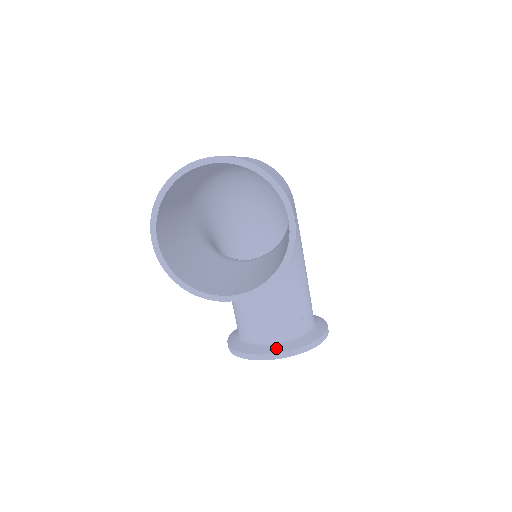
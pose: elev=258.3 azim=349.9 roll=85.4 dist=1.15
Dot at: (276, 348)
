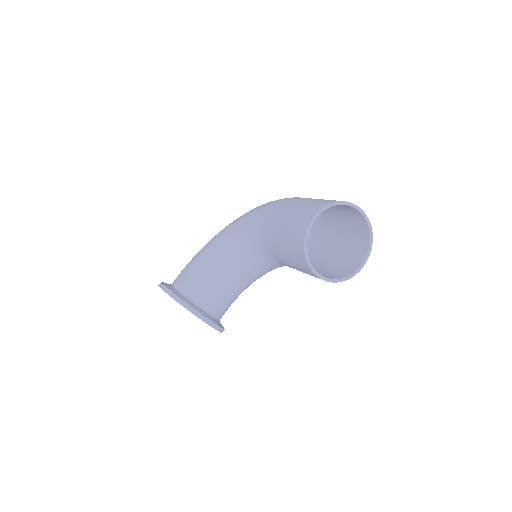
Dot at: (206, 314)
